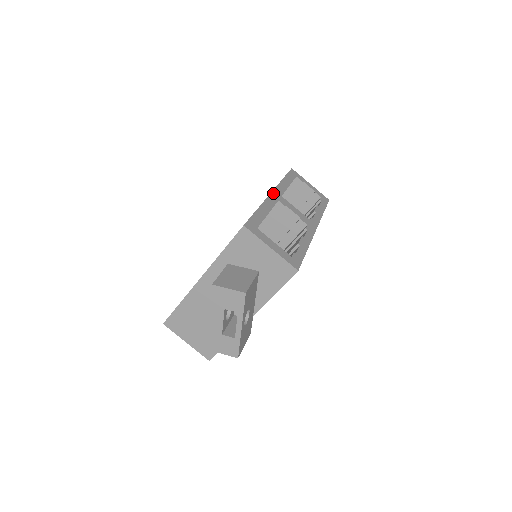
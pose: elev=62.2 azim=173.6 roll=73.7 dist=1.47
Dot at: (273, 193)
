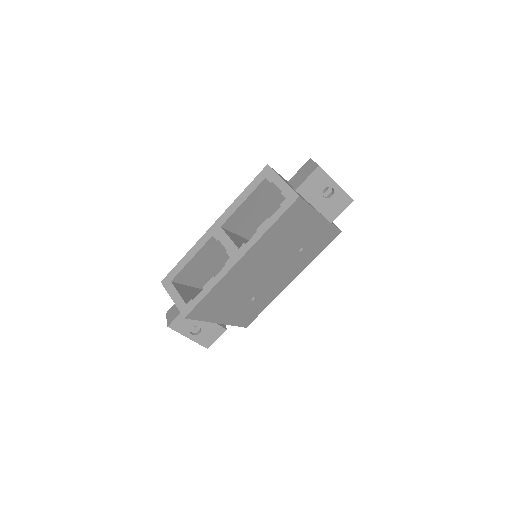
Dot at: (212, 227)
